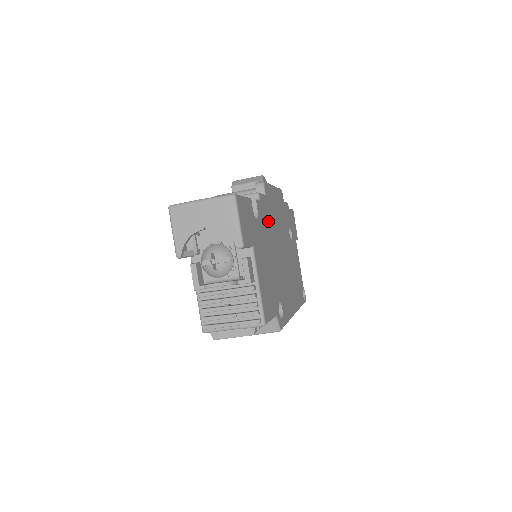
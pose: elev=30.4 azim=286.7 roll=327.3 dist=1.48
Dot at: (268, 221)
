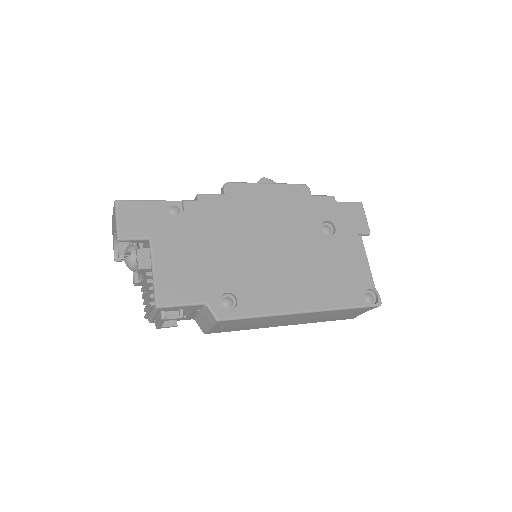
Dot at: (223, 217)
